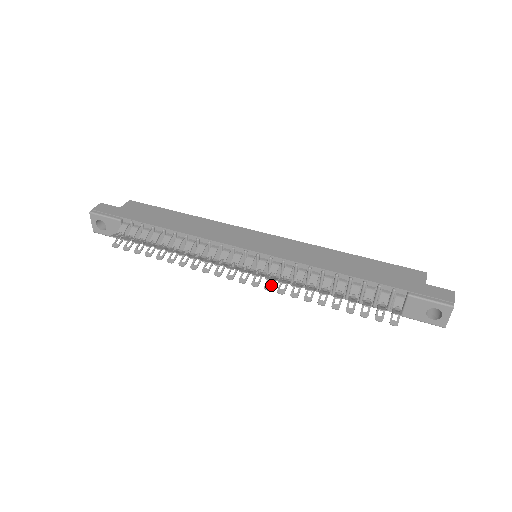
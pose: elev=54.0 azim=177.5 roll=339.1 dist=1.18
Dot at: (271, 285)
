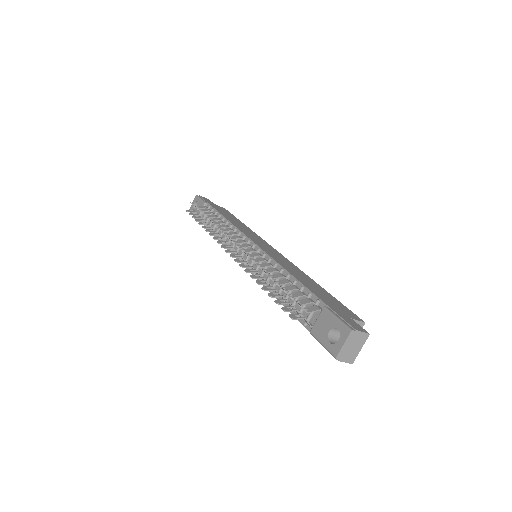
Dot at: (241, 261)
